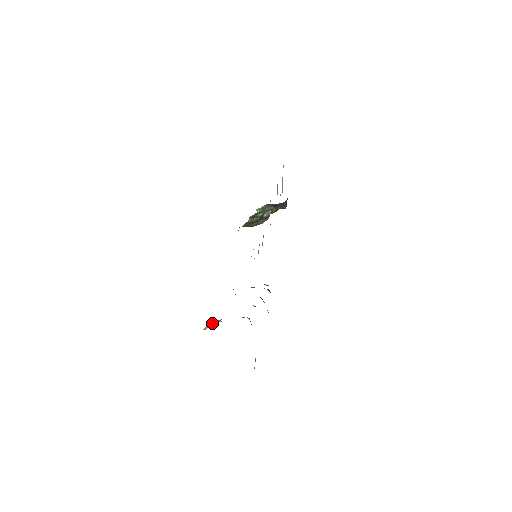
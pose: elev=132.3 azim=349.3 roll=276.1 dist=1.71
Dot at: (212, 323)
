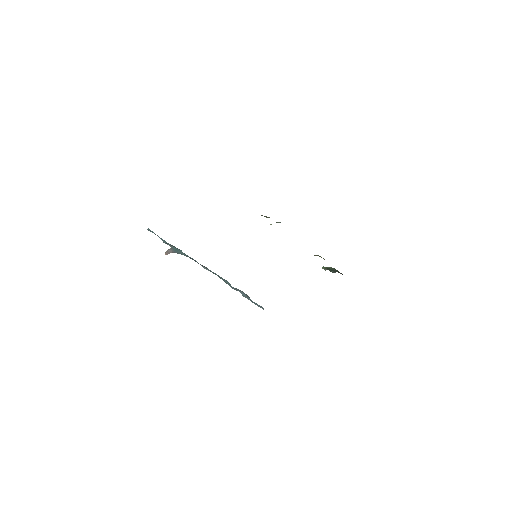
Dot at: (170, 249)
